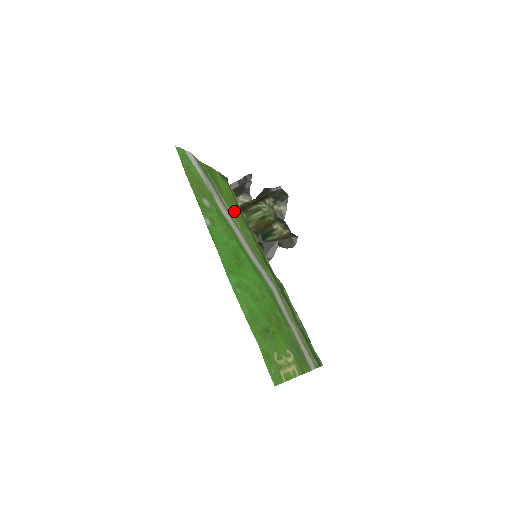
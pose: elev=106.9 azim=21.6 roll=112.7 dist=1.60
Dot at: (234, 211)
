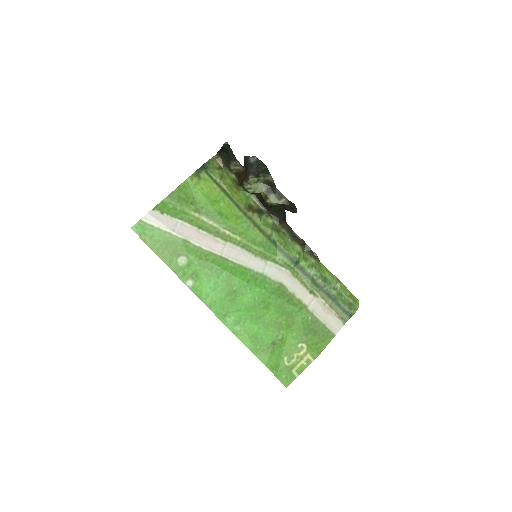
Dot at: (221, 218)
